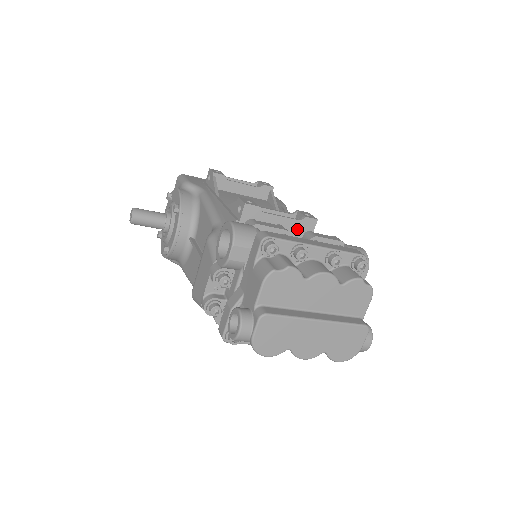
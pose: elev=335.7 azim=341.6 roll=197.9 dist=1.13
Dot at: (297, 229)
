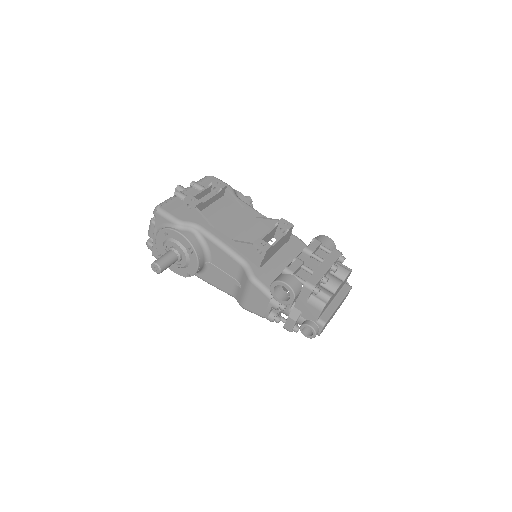
Dot at: (285, 237)
